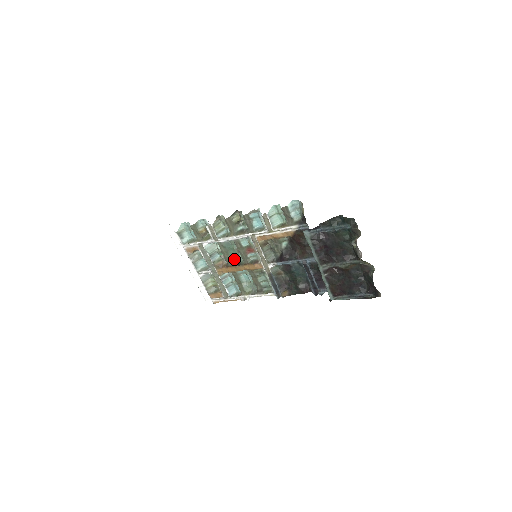
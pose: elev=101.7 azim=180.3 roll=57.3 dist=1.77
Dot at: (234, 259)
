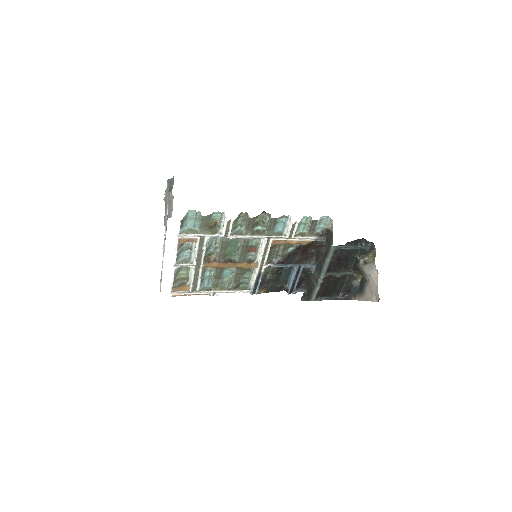
Dot at: (228, 255)
